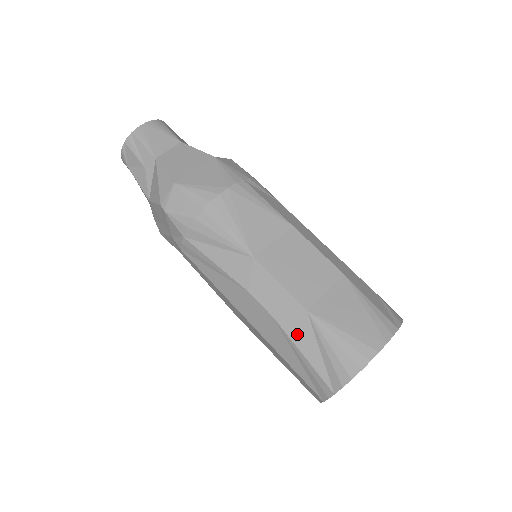
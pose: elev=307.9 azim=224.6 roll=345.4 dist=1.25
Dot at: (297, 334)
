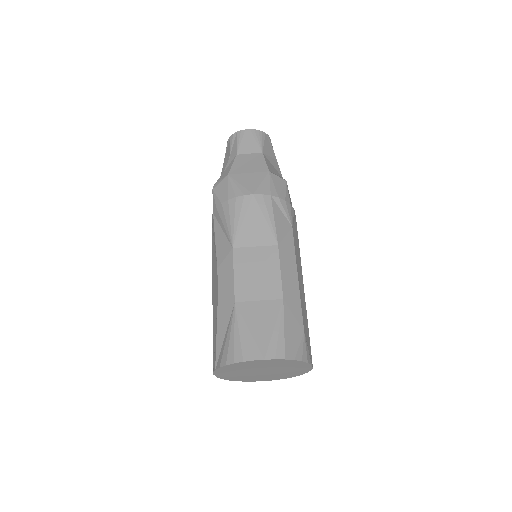
Dot at: (222, 314)
